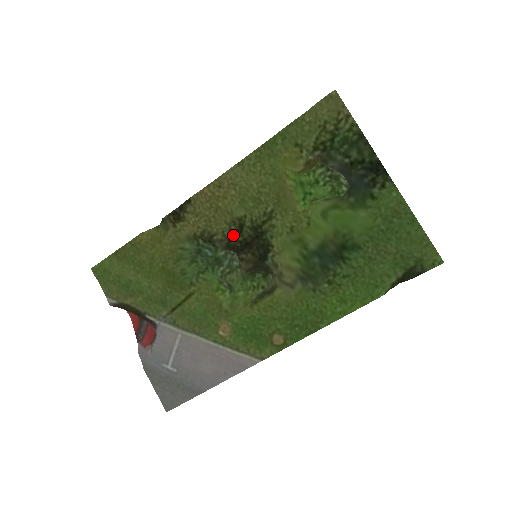
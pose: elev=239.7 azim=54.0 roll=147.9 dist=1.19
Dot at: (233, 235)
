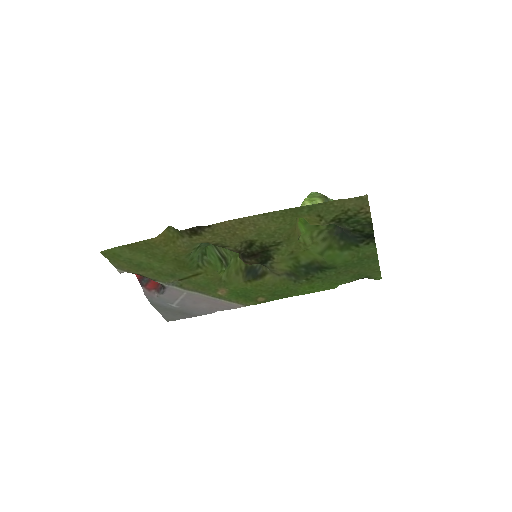
Dot at: (243, 249)
